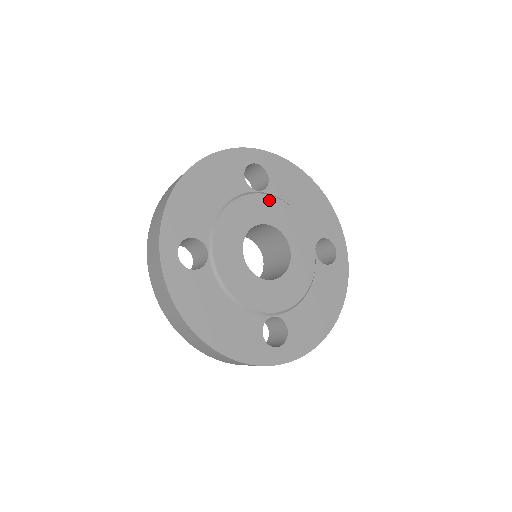
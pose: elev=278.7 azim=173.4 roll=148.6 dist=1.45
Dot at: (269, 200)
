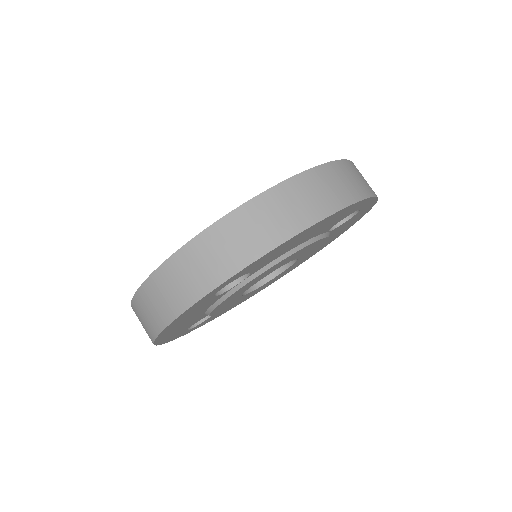
Dot at: (324, 241)
